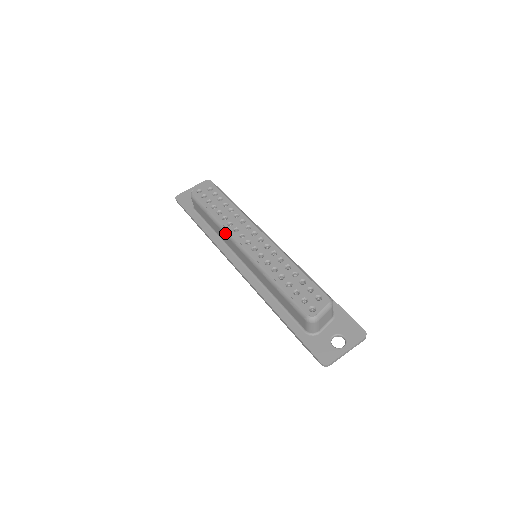
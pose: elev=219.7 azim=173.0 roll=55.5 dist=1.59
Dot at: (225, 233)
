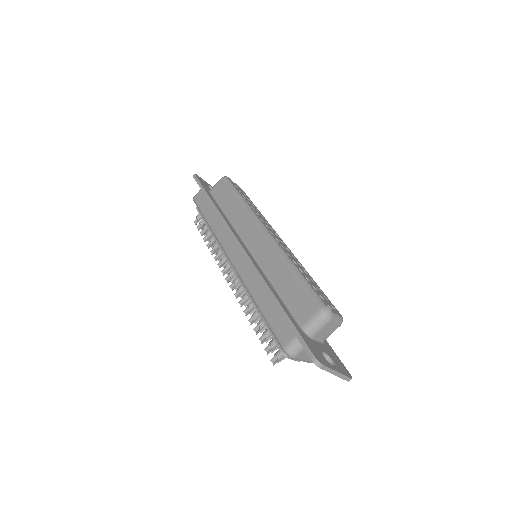
Dot at: (250, 214)
